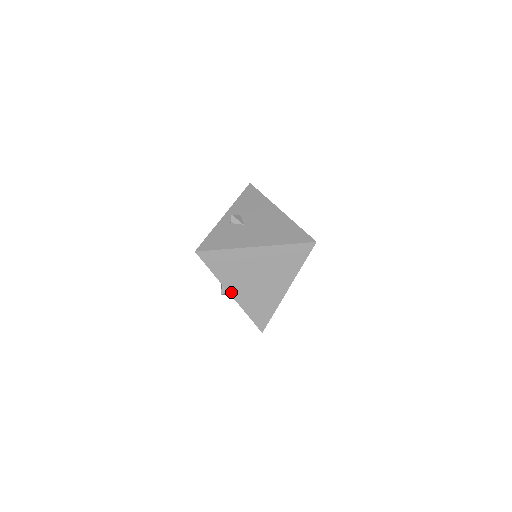
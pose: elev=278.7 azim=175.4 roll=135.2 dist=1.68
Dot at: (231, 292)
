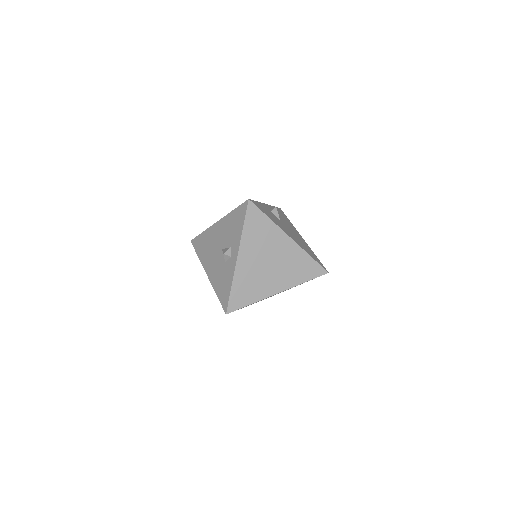
Dot at: (240, 256)
